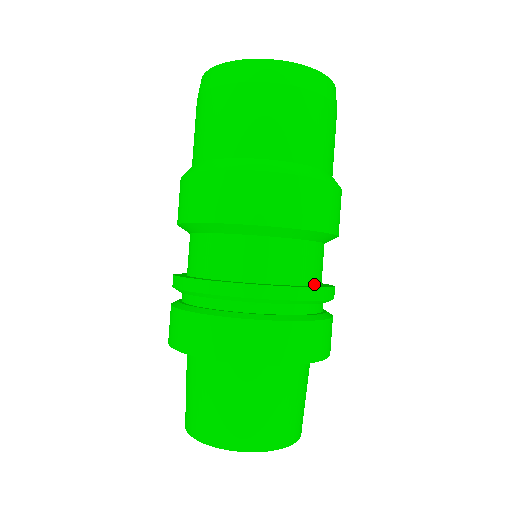
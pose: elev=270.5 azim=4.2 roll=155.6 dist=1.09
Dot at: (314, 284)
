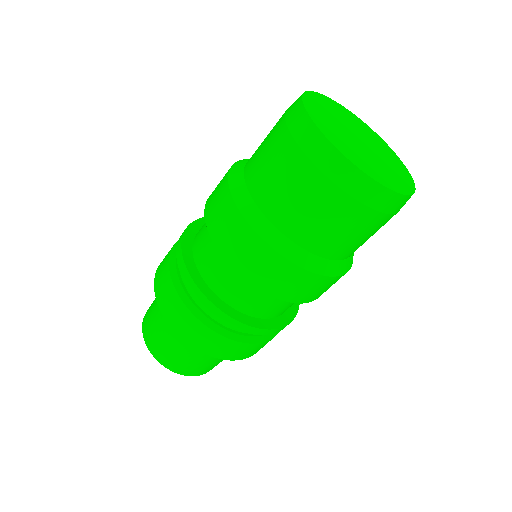
Dot at: (285, 311)
